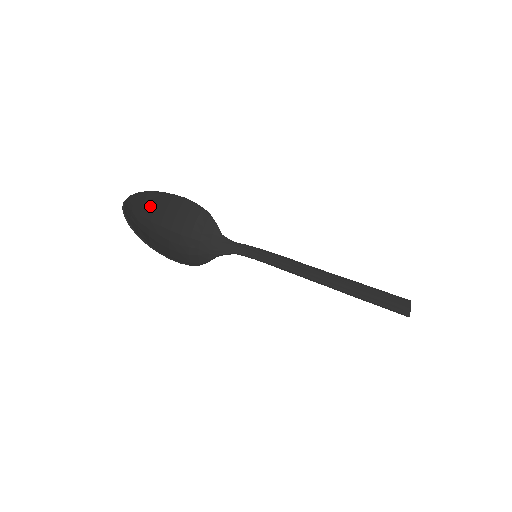
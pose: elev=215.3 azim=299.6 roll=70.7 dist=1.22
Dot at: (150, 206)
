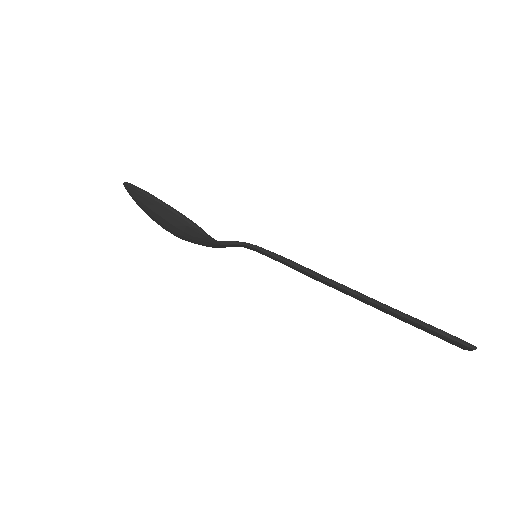
Dot at: occluded
